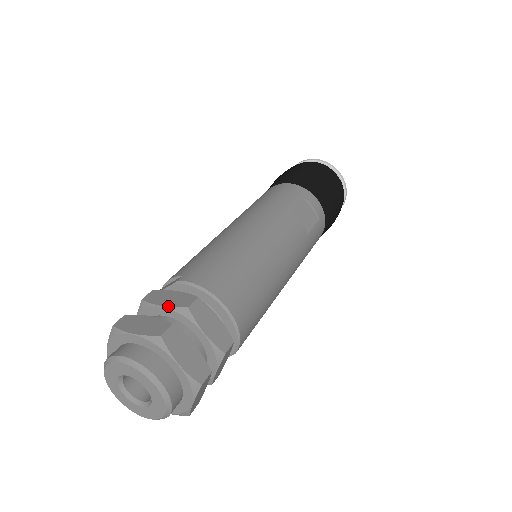
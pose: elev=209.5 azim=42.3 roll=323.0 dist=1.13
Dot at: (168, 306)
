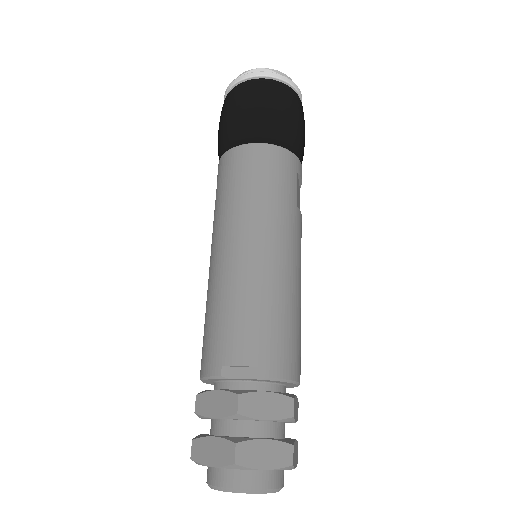
Dot at: (274, 420)
